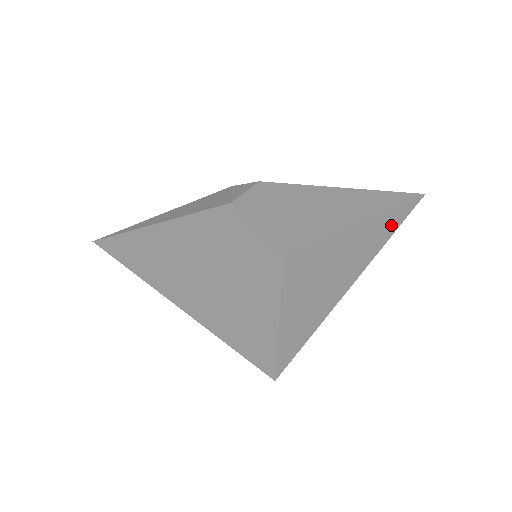
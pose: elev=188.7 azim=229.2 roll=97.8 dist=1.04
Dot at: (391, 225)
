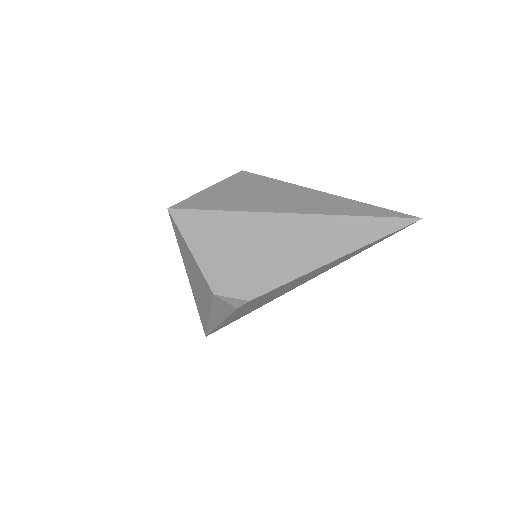
Dot at: (356, 210)
